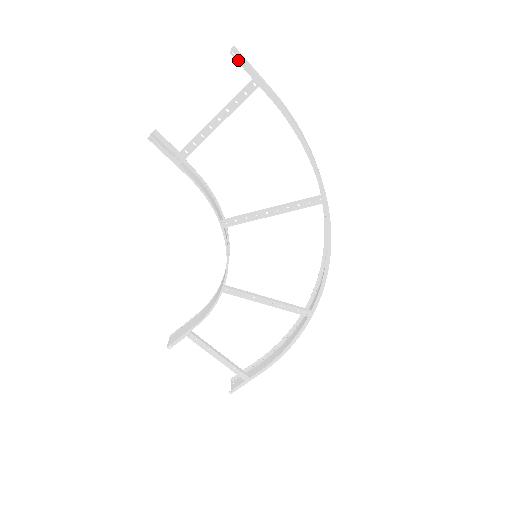
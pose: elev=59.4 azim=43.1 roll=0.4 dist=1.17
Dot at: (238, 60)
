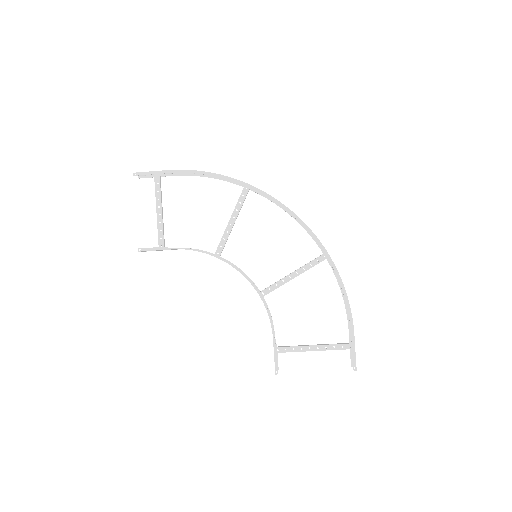
Dot at: occluded
